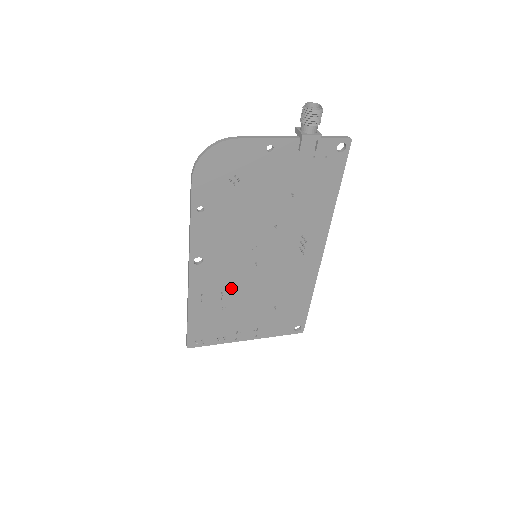
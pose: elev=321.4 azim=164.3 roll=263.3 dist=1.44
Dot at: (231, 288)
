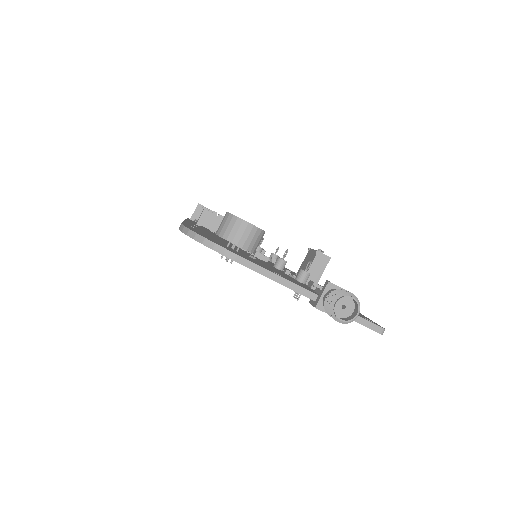
Dot at: occluded
